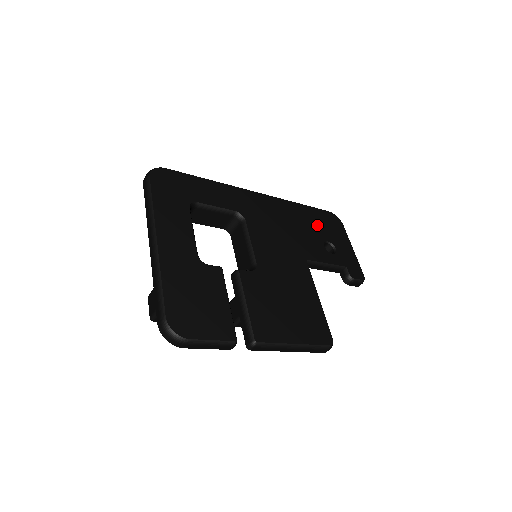
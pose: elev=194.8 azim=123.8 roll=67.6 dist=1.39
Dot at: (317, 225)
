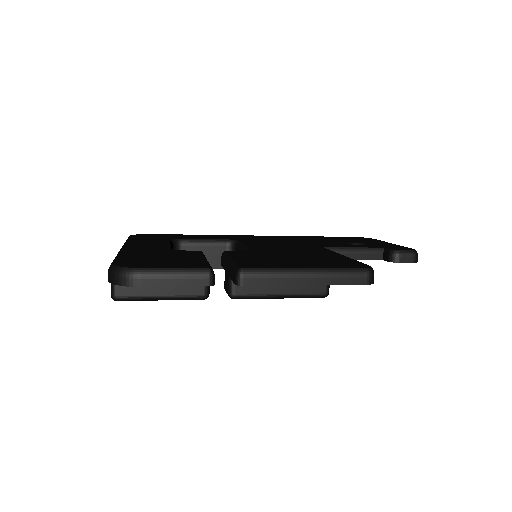
Dot at: (337, 240)
